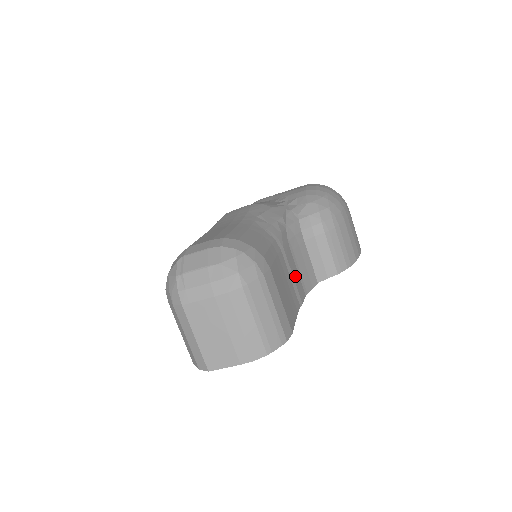
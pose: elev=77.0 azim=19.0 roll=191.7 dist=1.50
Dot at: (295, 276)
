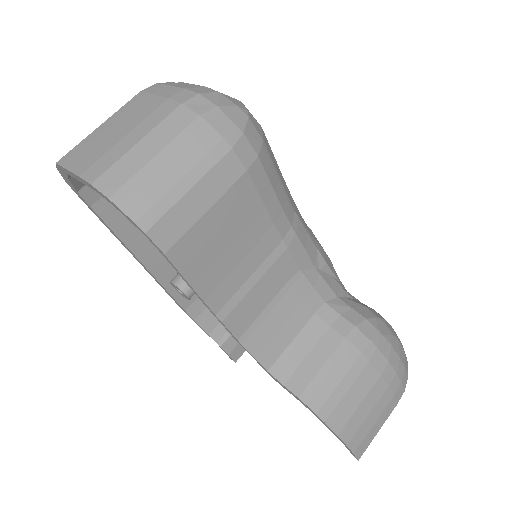
Dot at: (258, 294)
